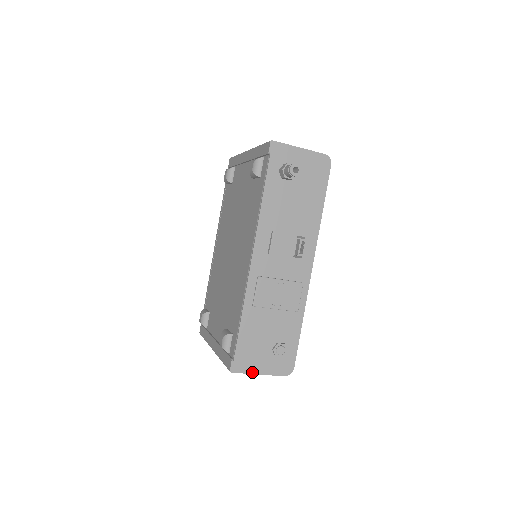
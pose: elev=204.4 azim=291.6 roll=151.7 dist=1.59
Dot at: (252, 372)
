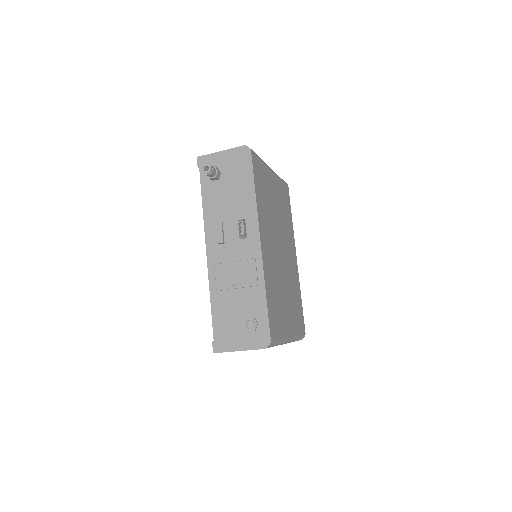
Dot at: (232, 350)
